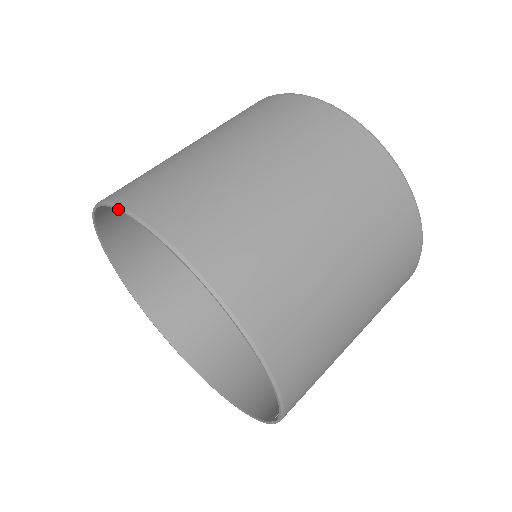
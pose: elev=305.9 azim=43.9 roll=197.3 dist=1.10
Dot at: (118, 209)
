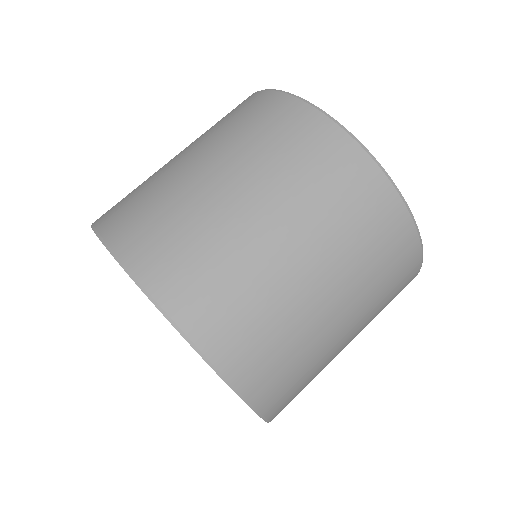
Dot at: occluded
